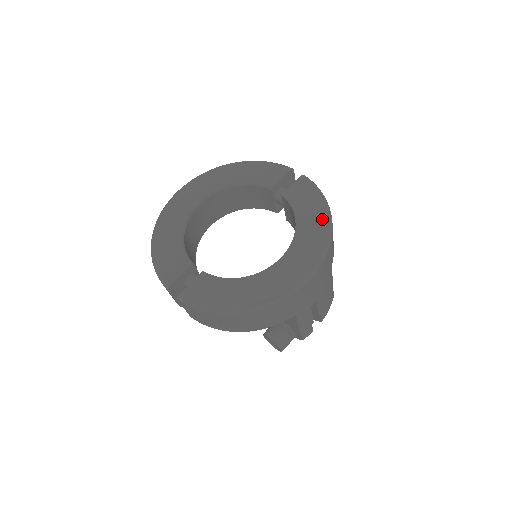
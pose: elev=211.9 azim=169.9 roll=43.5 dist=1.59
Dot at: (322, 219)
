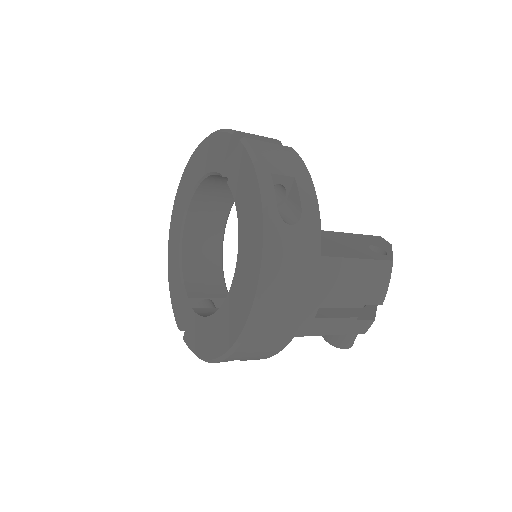
Dot at: (256, 213)
